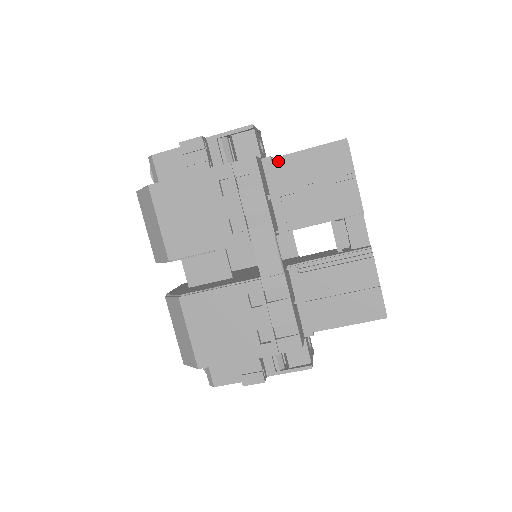
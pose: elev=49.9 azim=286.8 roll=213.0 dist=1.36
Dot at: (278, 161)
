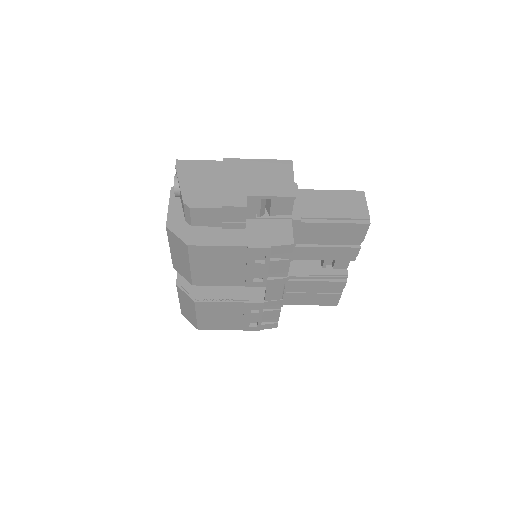
Dot at: (306, 224)
